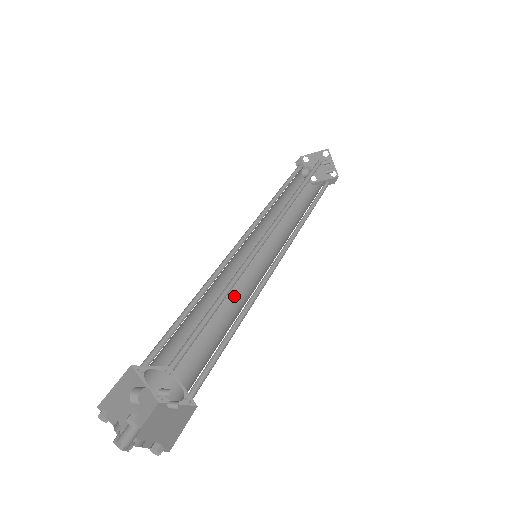
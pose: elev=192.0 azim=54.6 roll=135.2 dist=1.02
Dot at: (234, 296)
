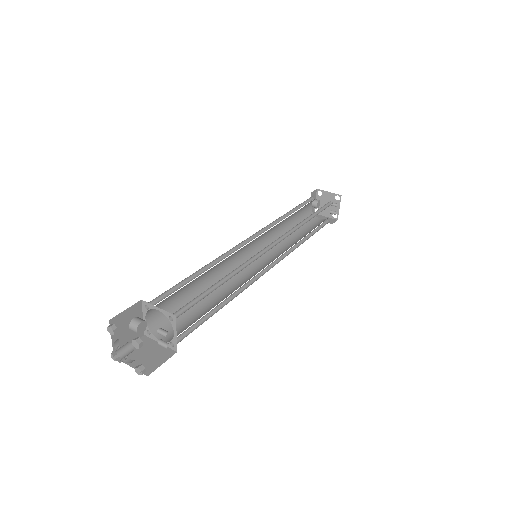
Dot at: occluded
